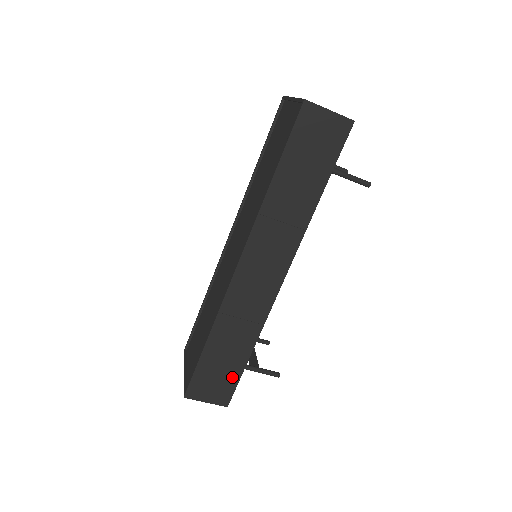
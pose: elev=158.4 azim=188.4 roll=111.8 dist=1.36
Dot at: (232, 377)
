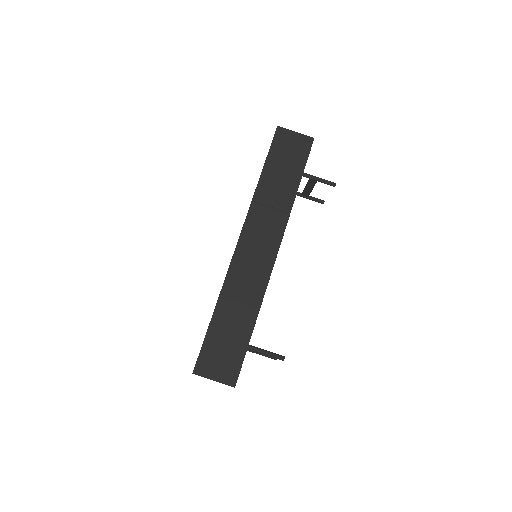
Dot at: (238, 351)
